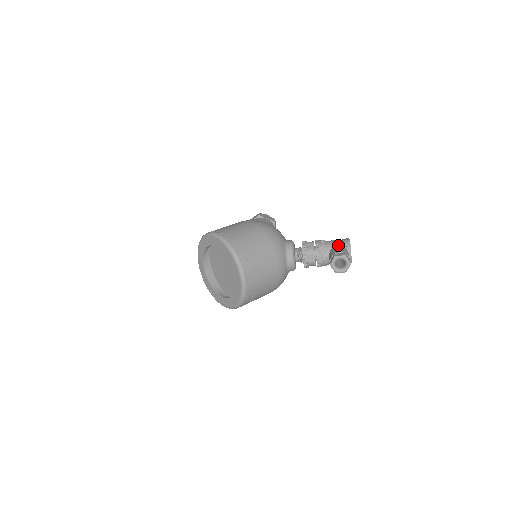
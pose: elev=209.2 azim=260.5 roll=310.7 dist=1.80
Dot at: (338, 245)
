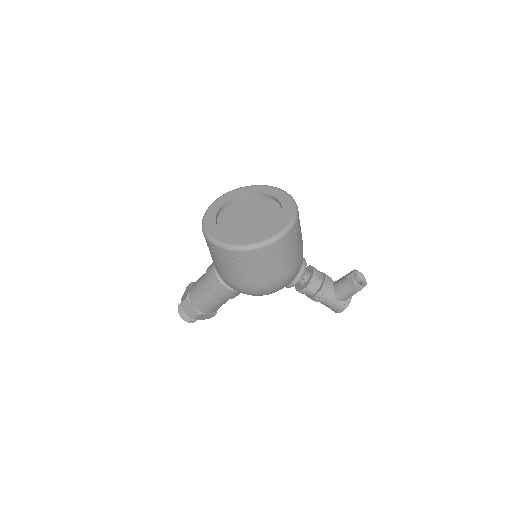
Dot at: occluded
